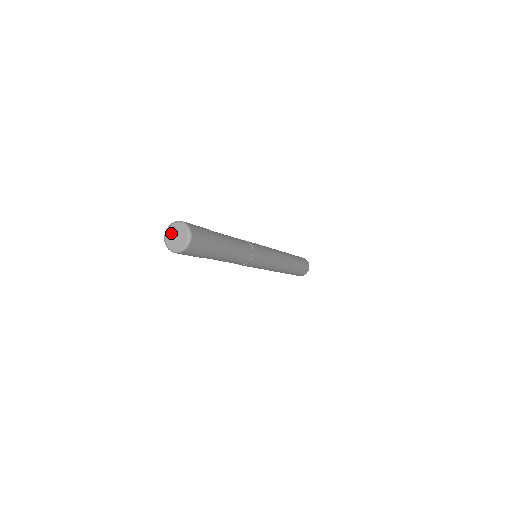
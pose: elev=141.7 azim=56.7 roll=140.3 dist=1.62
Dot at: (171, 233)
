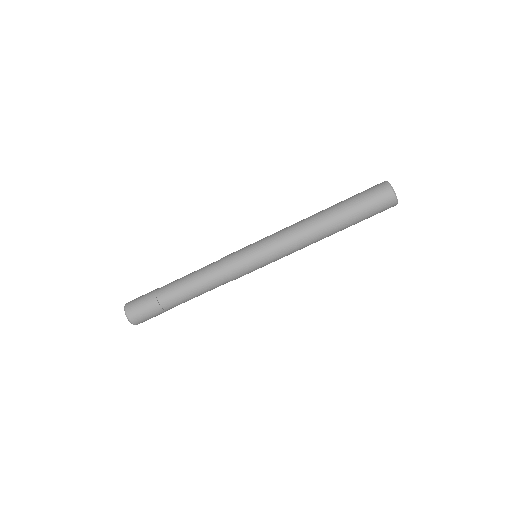
Dot at: occluded
